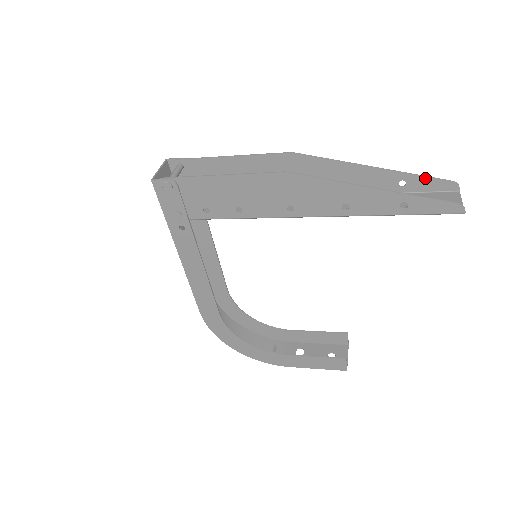
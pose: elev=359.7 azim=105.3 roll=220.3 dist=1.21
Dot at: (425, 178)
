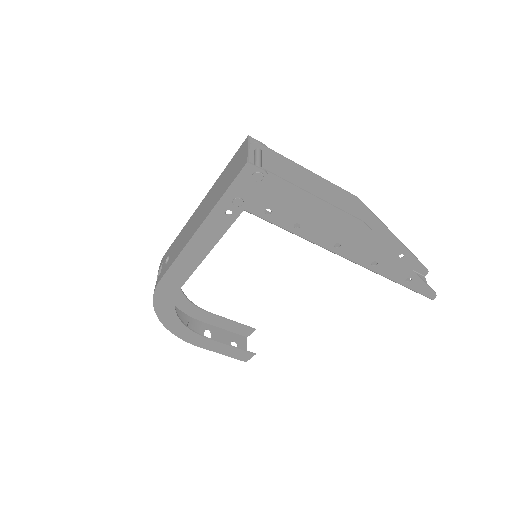
Dot at: (417, 260)
